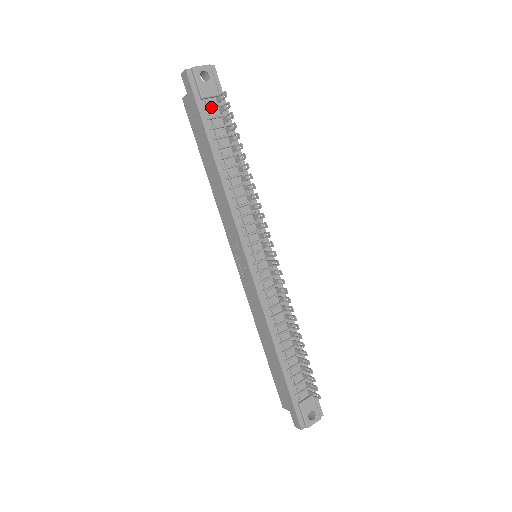
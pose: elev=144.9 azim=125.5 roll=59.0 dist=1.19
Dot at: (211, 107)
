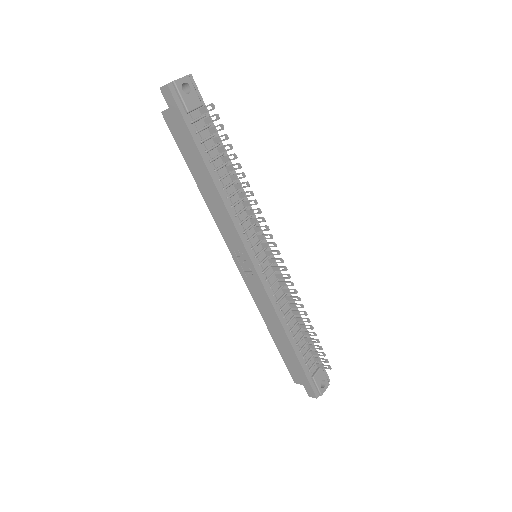
Dot at: (197, 120)
